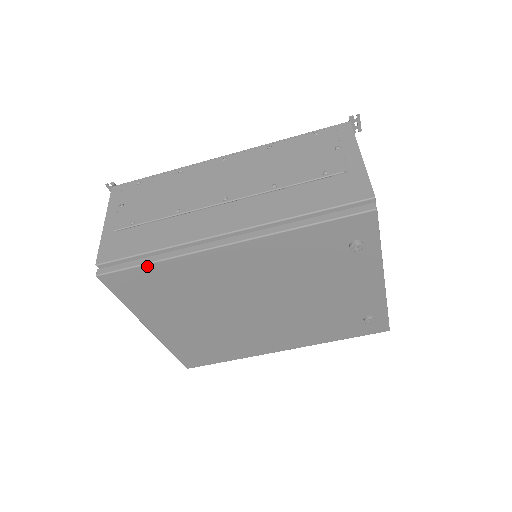
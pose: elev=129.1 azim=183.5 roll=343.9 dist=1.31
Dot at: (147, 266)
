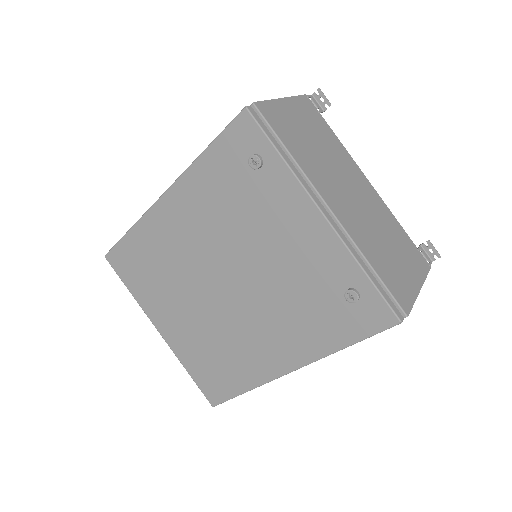
Dot at: (126, 237)
